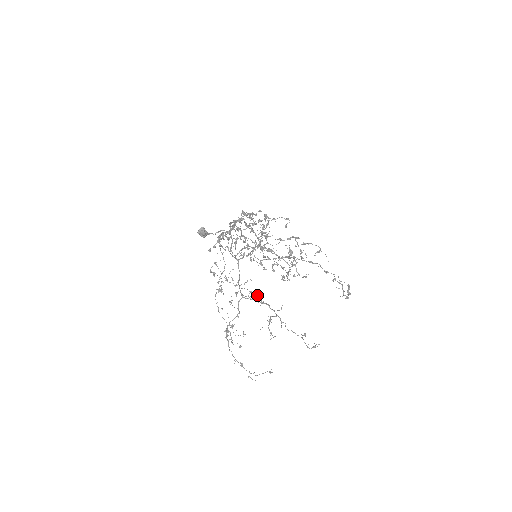
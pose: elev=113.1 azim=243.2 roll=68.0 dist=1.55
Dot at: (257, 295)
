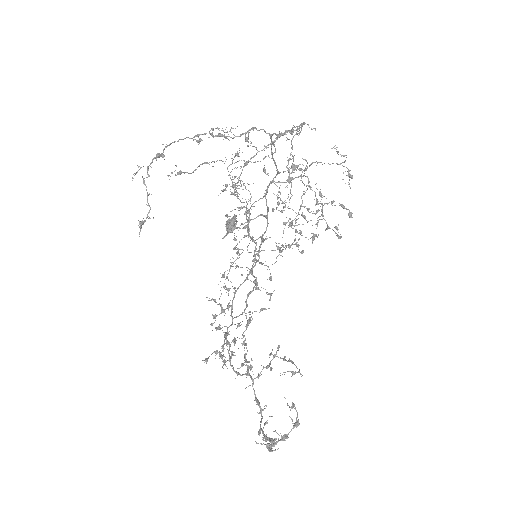
Dot at: (288, 139)
